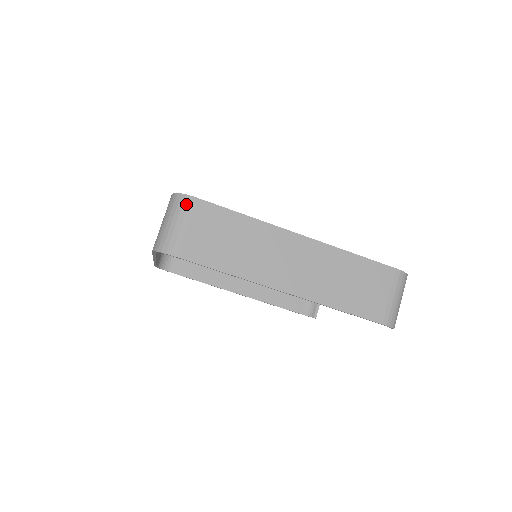
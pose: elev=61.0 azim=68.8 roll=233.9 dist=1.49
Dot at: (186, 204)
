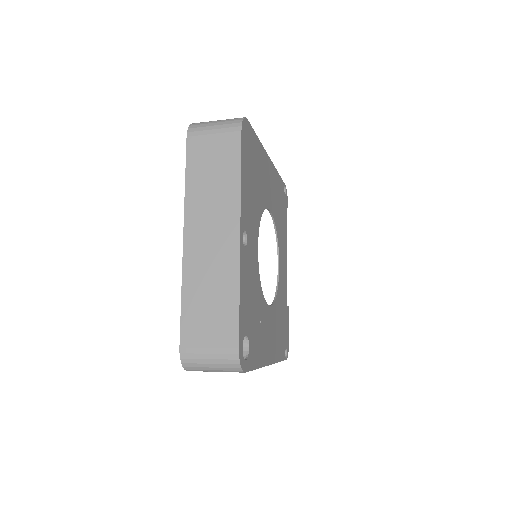
Dot at: occluded
